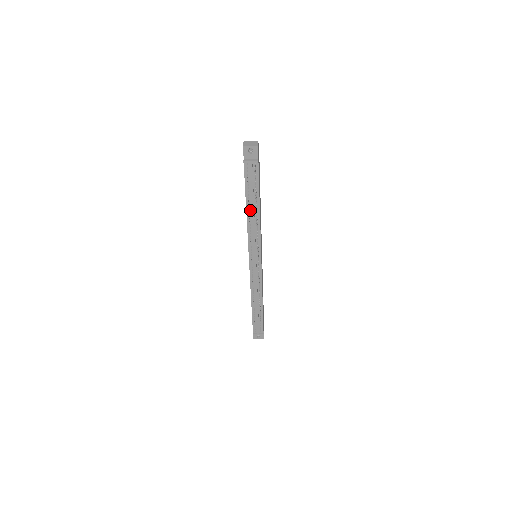
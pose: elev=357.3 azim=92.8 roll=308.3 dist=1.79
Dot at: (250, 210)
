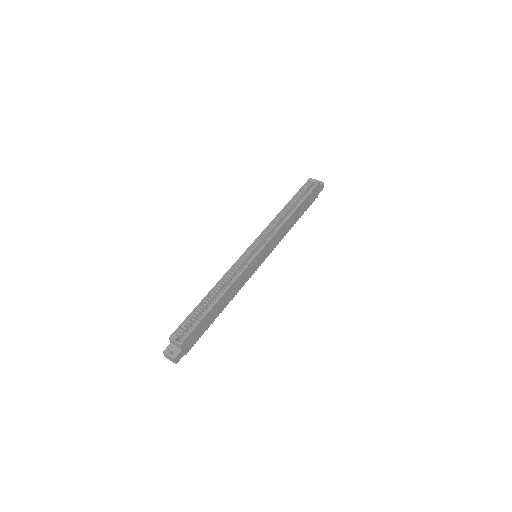
Dot at: occluded
